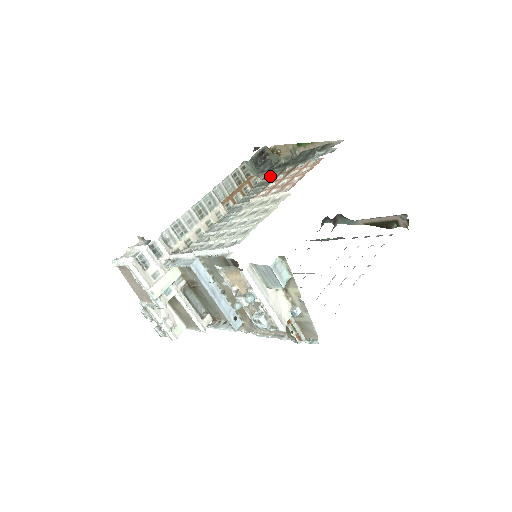
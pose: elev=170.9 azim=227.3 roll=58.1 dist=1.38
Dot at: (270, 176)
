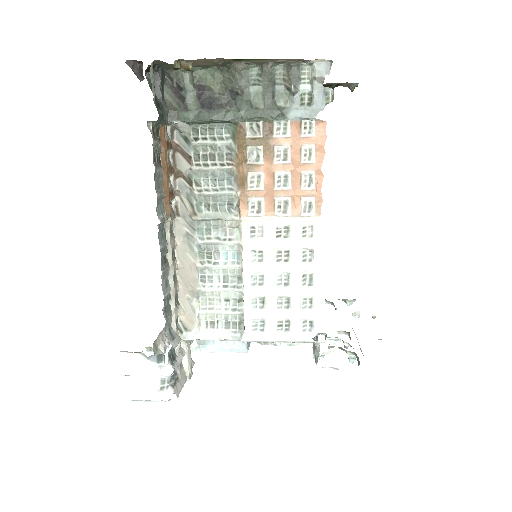
Dot at: (209, 132)
